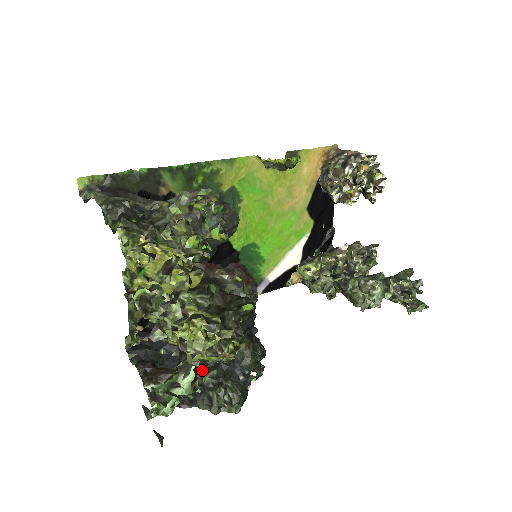
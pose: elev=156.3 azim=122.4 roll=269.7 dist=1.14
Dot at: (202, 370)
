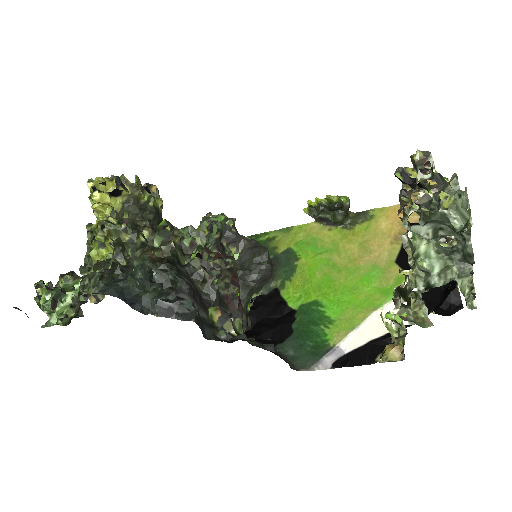
Dot at: occluded
